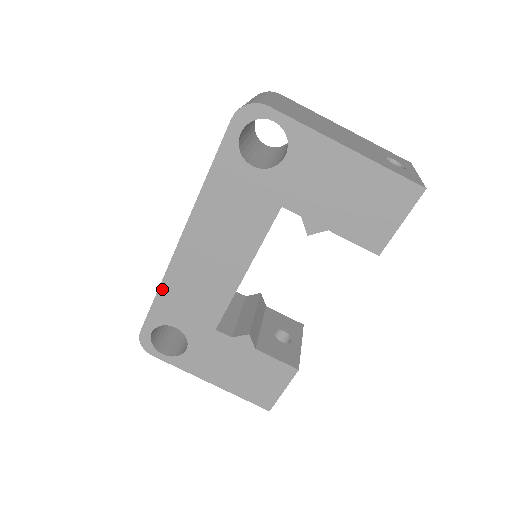
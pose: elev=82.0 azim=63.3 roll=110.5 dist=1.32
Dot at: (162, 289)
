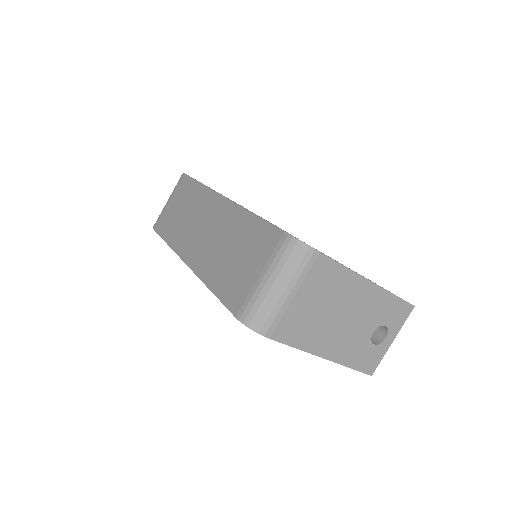
Dot at: occluded
